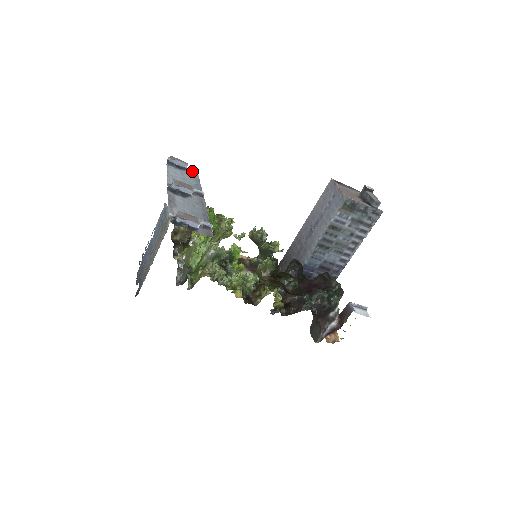
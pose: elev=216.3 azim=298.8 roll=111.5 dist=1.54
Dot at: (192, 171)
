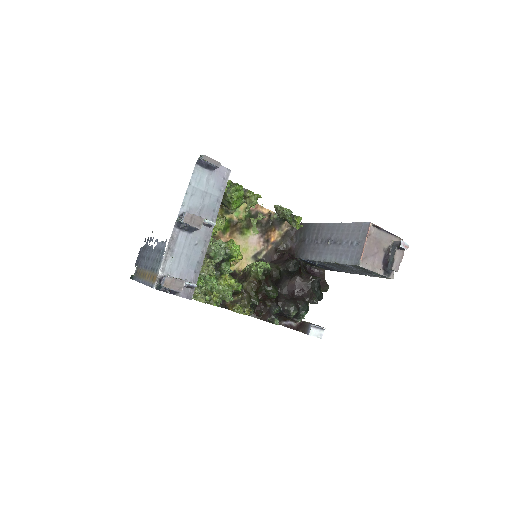
Dot at: (224, 169)
